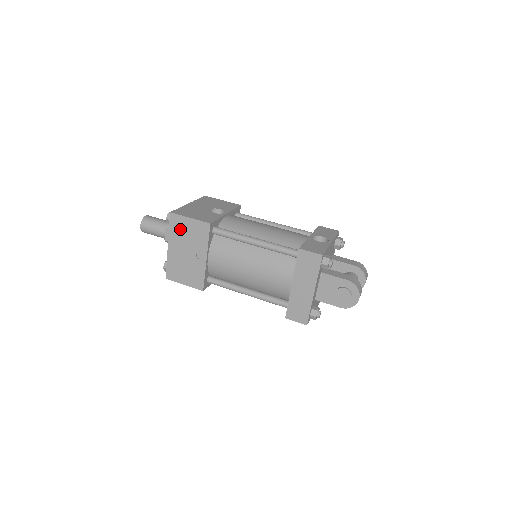
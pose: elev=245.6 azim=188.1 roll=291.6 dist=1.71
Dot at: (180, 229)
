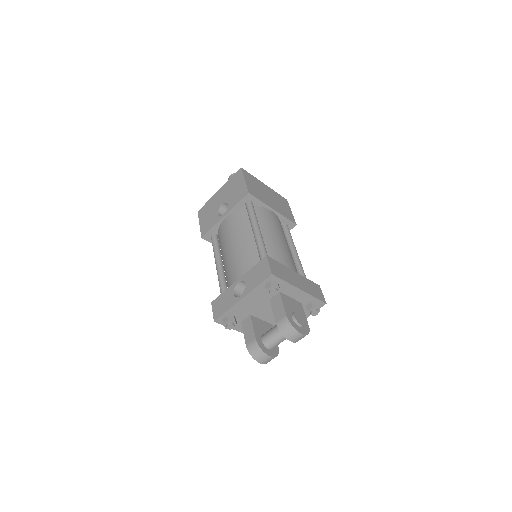
Dot at: occluded
